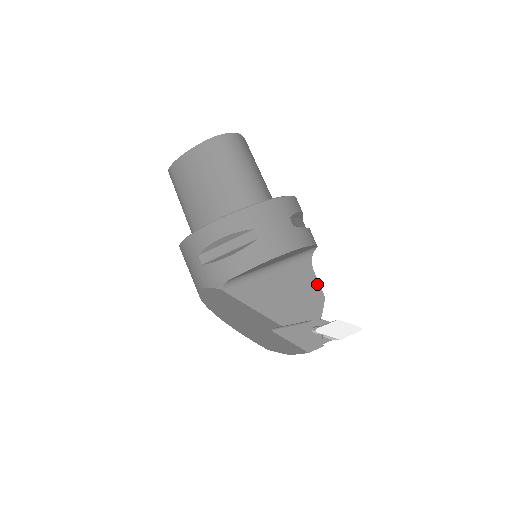
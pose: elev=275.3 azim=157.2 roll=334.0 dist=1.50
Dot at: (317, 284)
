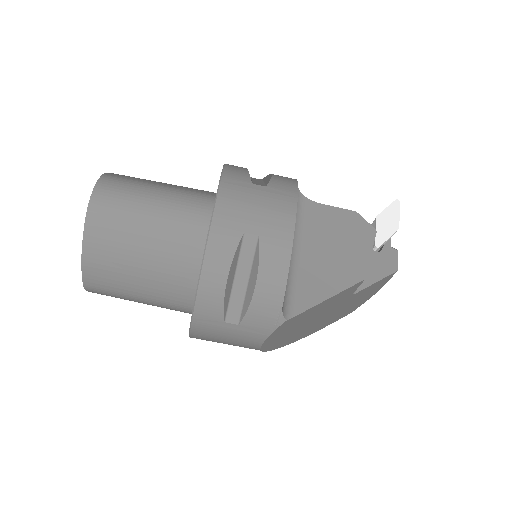
Dot at: (336, 210)
